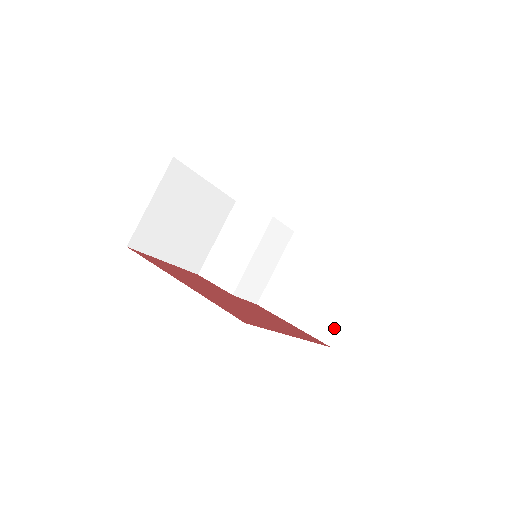
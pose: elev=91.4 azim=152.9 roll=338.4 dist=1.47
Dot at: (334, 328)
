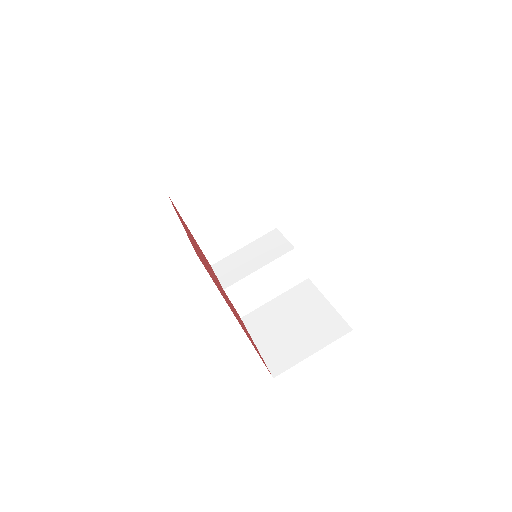
Dot at: (287, 364)
